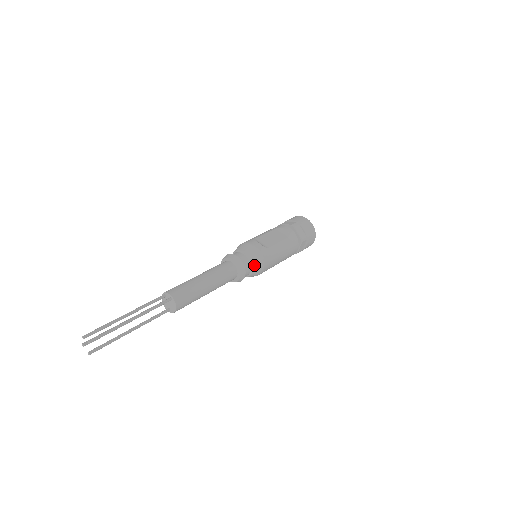
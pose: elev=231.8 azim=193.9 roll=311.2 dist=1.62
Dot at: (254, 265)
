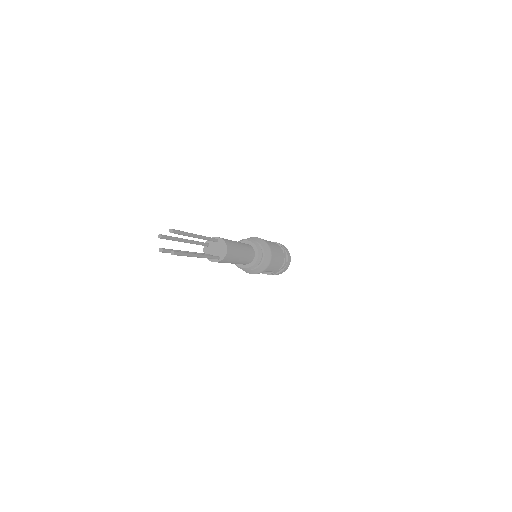
Dot at: (263, 246)
